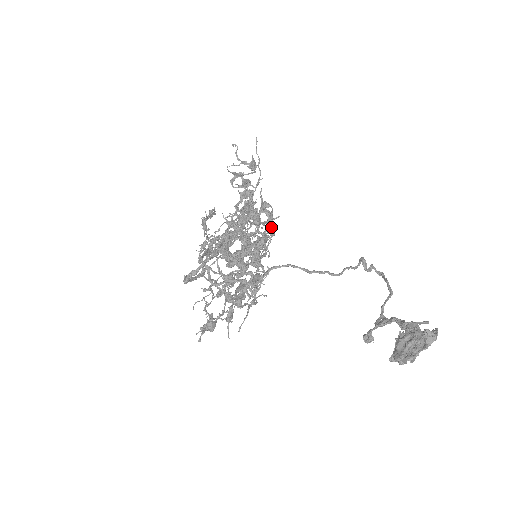
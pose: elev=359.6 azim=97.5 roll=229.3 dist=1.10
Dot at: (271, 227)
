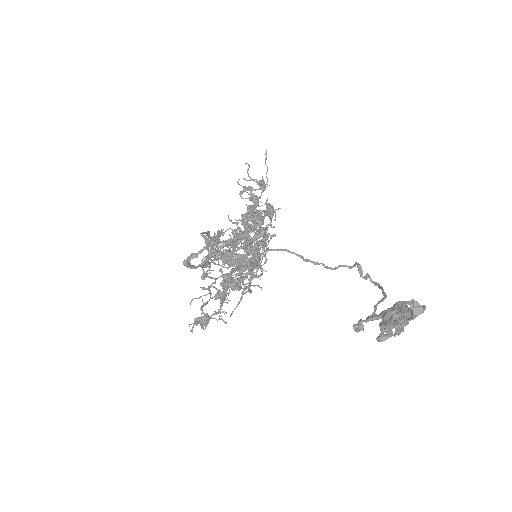
Dot at: occluded
